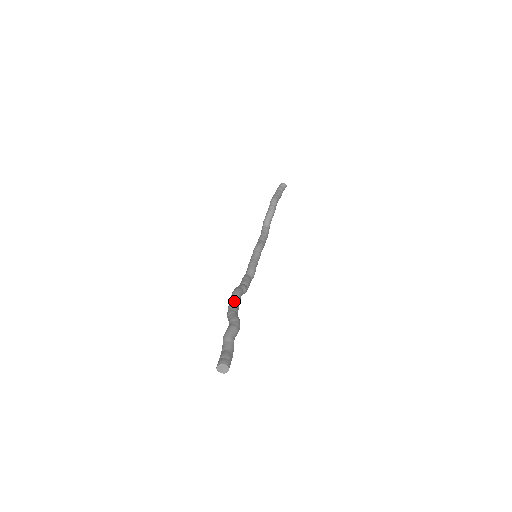
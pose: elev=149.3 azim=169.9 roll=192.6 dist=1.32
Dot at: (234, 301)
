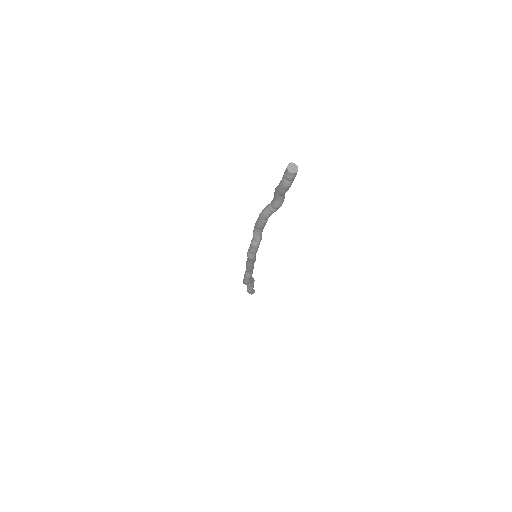
Dot at: occluded
